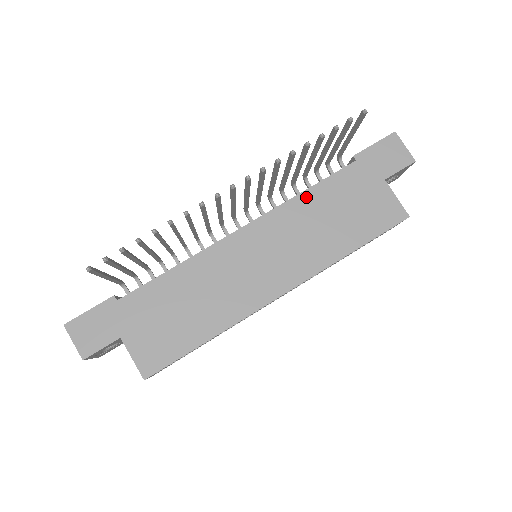
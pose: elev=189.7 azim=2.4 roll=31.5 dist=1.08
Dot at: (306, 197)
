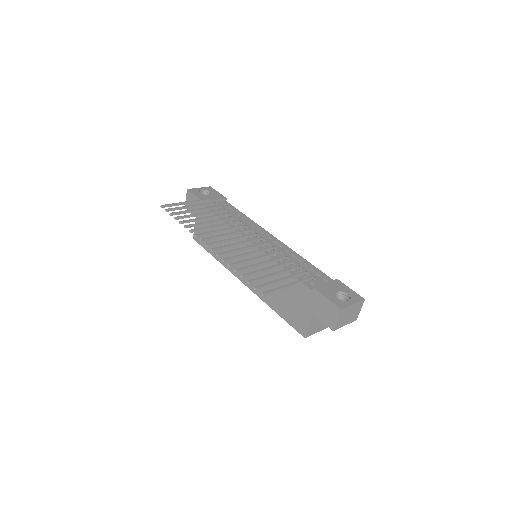
Dot at: (280, 270)
